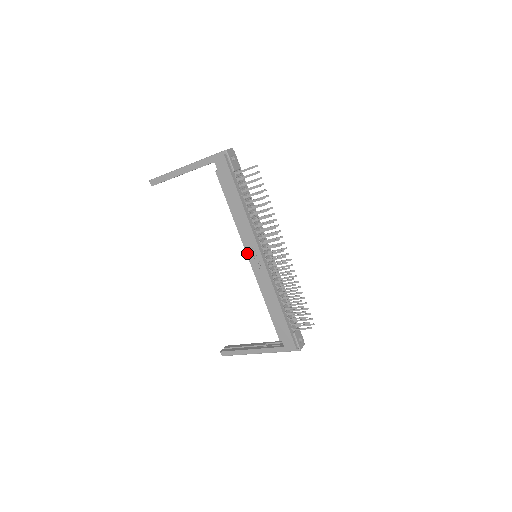
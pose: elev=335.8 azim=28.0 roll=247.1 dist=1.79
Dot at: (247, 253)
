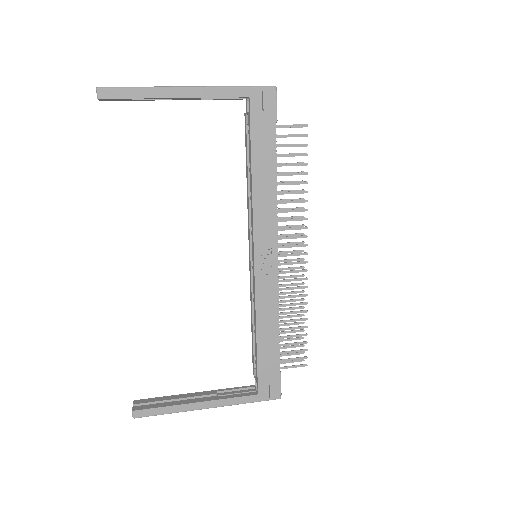
Dot at: (255, 249)
